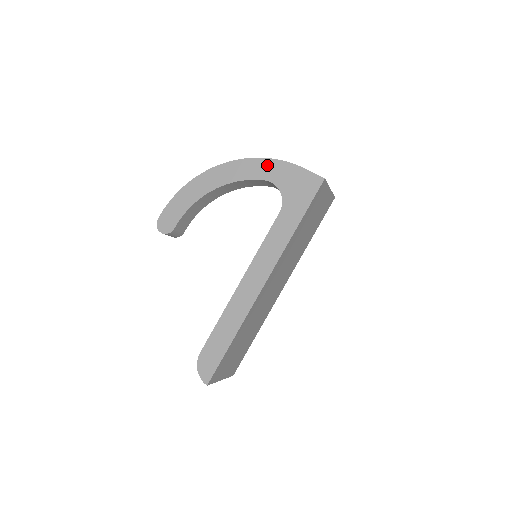
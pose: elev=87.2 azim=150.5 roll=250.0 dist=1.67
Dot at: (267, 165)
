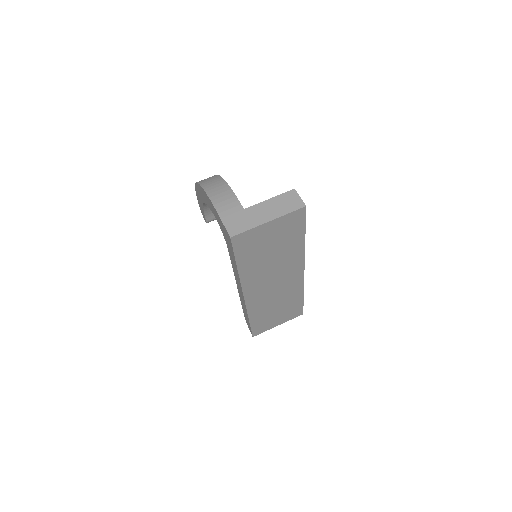
Dot at: (208, 200)
